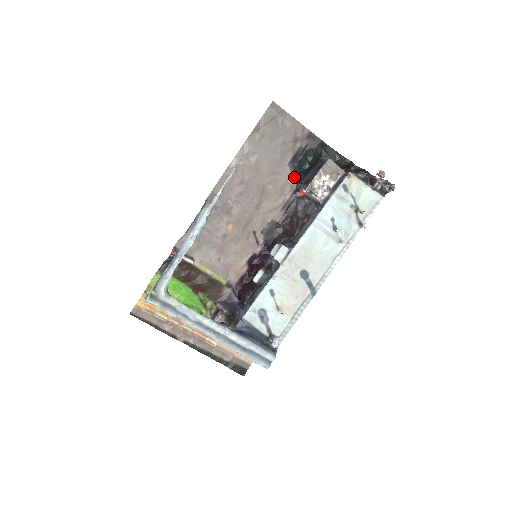
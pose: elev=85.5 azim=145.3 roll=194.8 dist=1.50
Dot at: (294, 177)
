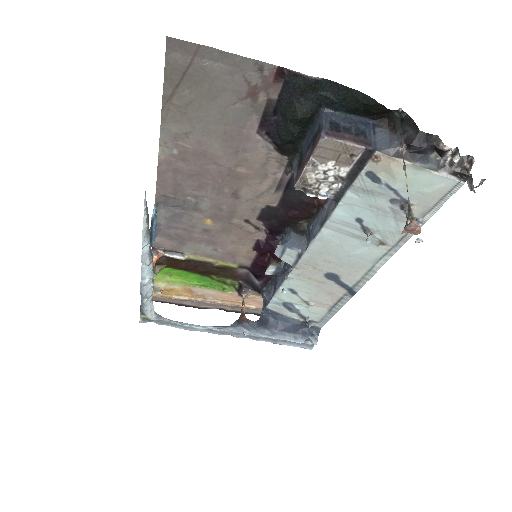
Dot at: (277, 149)
